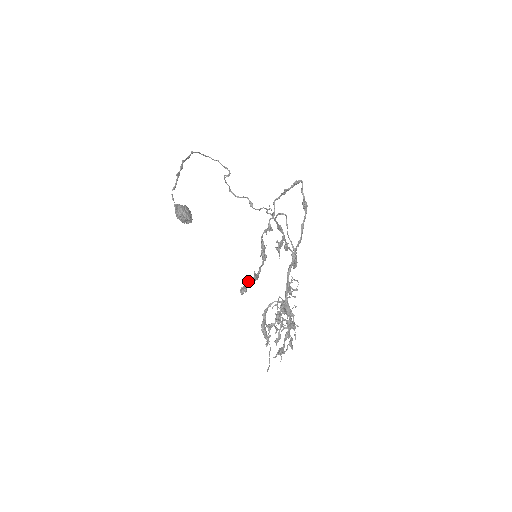
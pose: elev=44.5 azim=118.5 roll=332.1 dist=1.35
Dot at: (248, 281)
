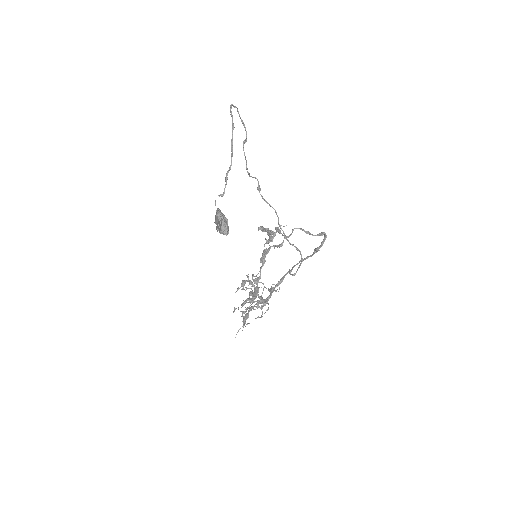
Dot at: occluded
